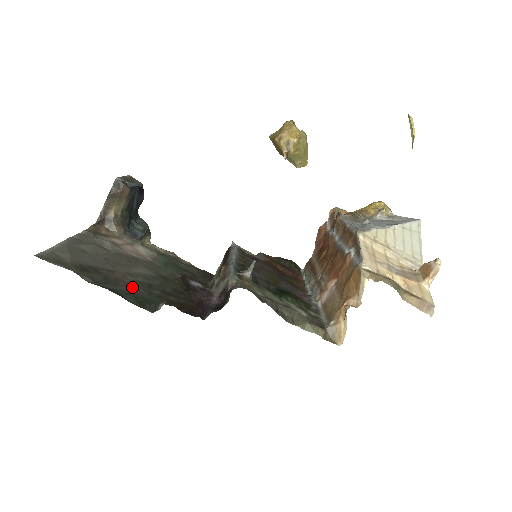
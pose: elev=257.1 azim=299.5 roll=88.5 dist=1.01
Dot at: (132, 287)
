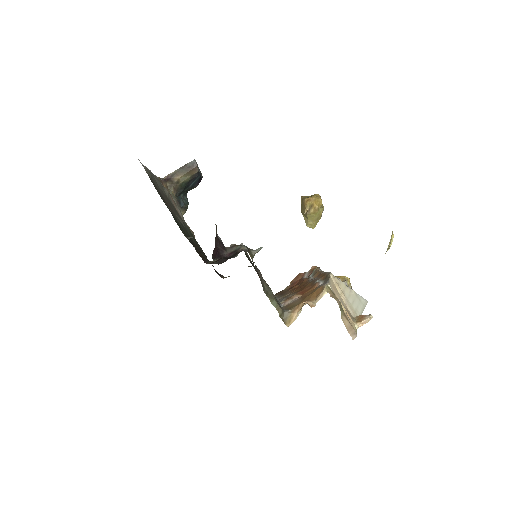
Dot at: occluded
